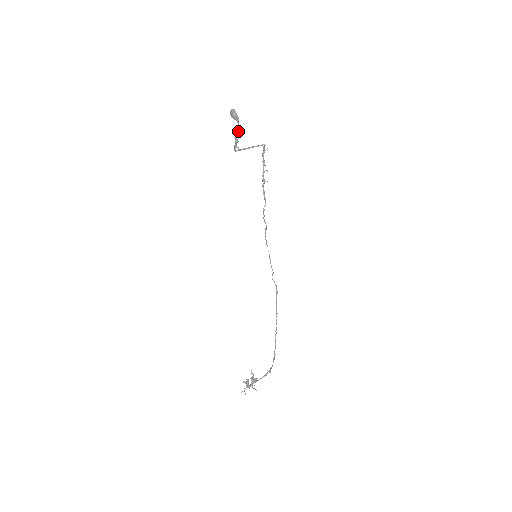
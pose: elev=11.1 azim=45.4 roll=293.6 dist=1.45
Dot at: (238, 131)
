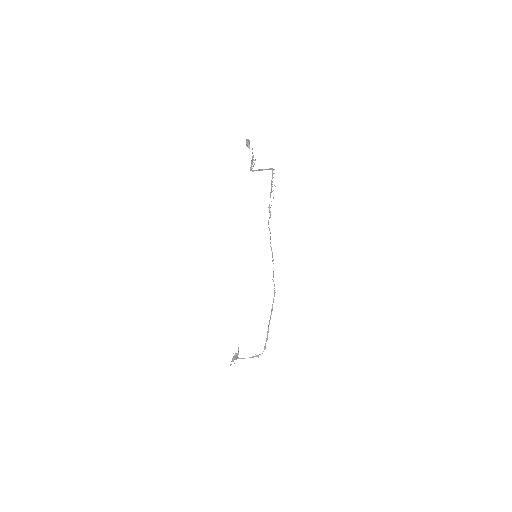
Dot at: (253, 156)
